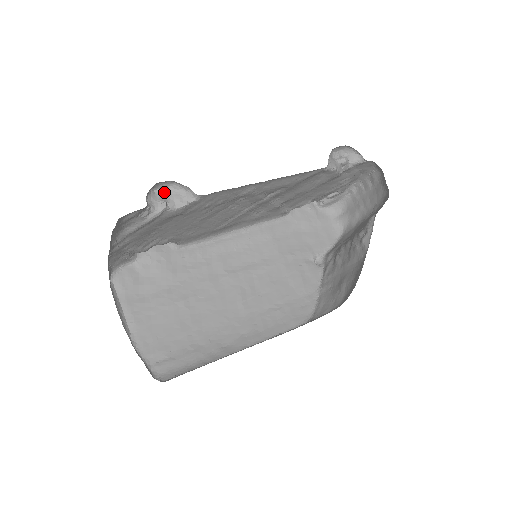
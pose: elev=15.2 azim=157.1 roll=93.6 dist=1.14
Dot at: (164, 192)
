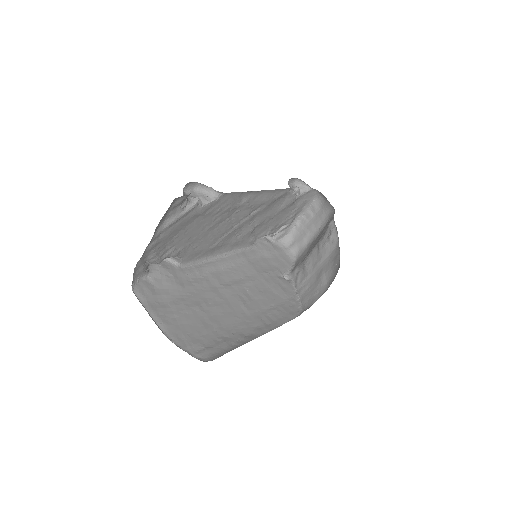
Dot at: (191, 193)
